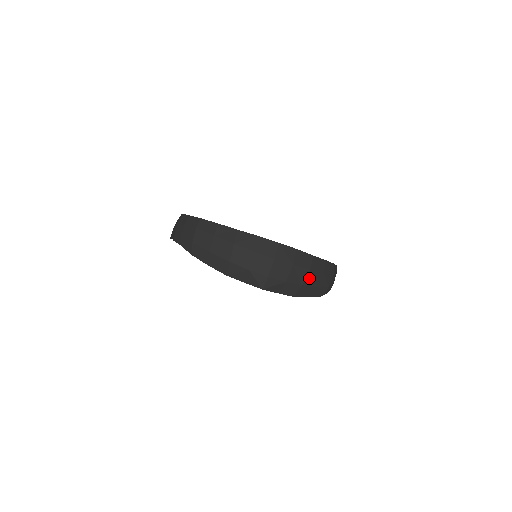
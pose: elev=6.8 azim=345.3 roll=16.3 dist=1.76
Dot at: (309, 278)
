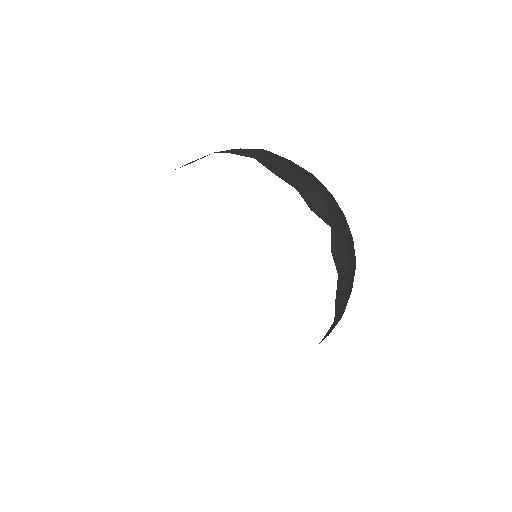
Dot at: (352, 272)
